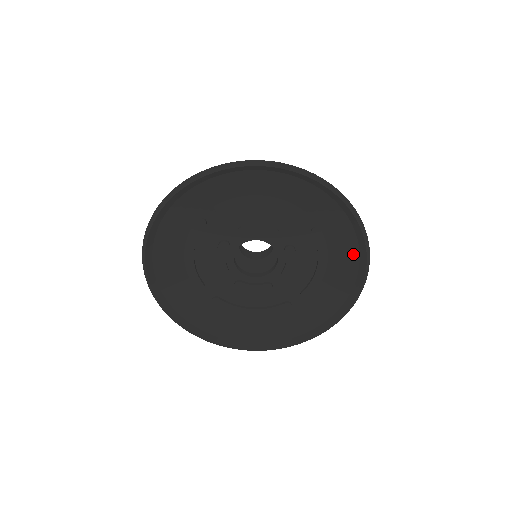
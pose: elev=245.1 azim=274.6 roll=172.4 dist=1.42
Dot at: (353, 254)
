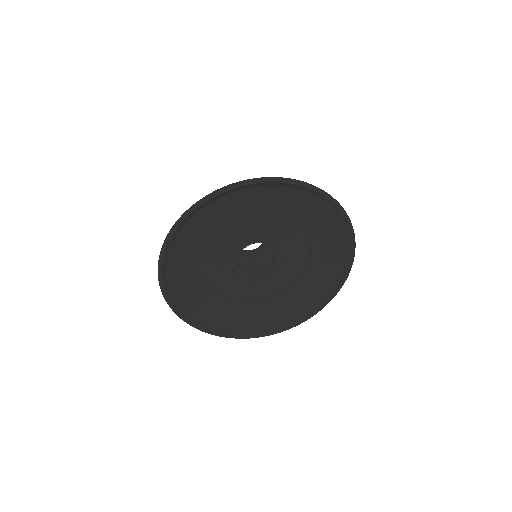
Dot at: (332, 218)
